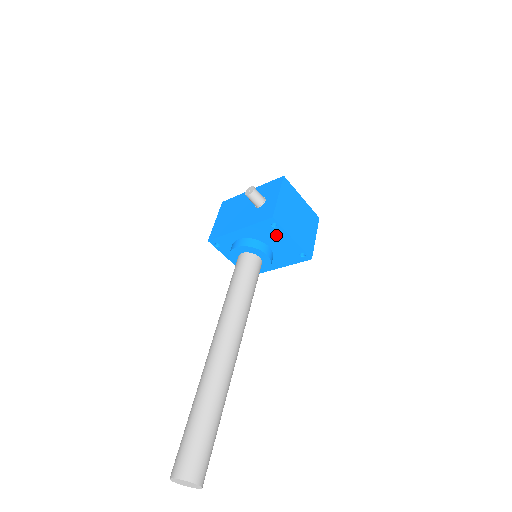
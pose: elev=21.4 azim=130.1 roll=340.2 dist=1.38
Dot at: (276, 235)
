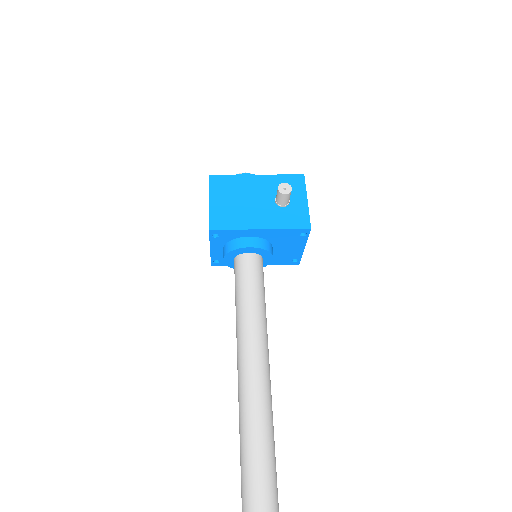
Dot at: (293, 242)
